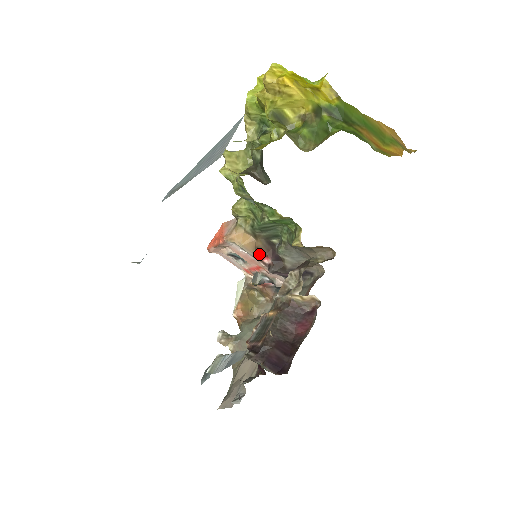
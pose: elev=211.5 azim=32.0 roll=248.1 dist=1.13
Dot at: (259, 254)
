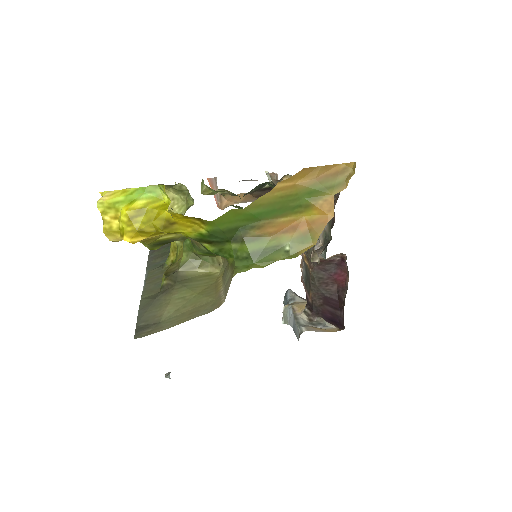
Dot at: occluded
